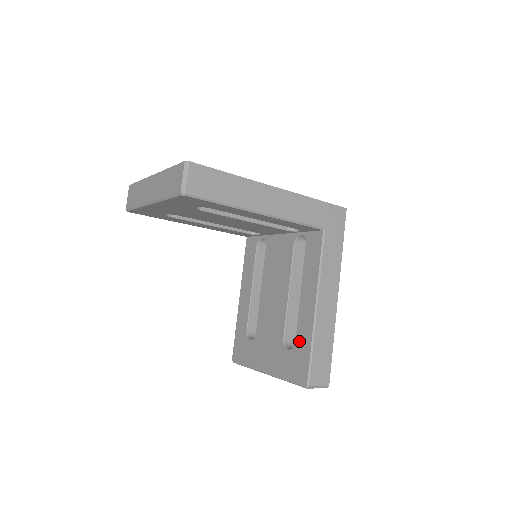
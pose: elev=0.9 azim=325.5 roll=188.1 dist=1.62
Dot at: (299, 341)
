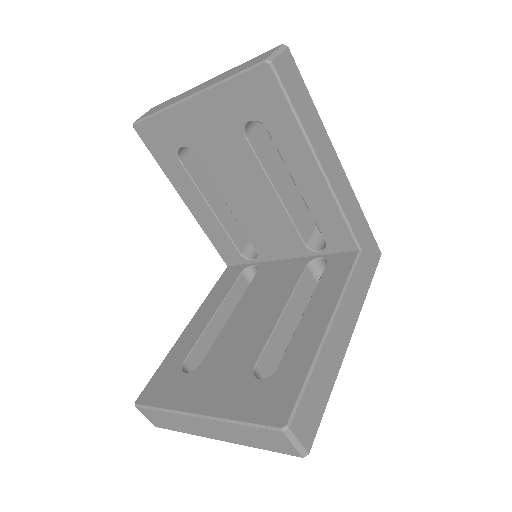
Dot at: (286, 366)
